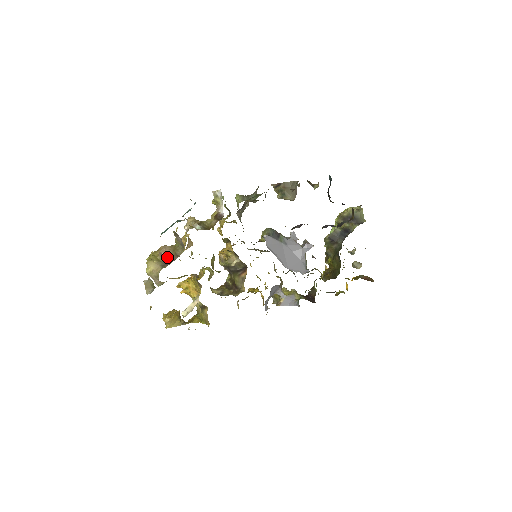
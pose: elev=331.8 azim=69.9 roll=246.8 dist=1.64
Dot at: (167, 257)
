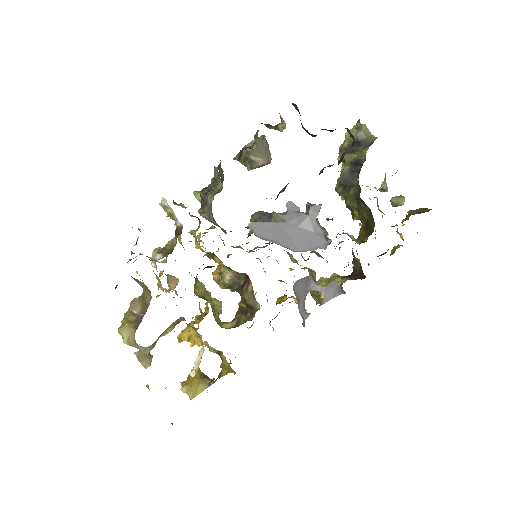
Dot at: (138, 313)
